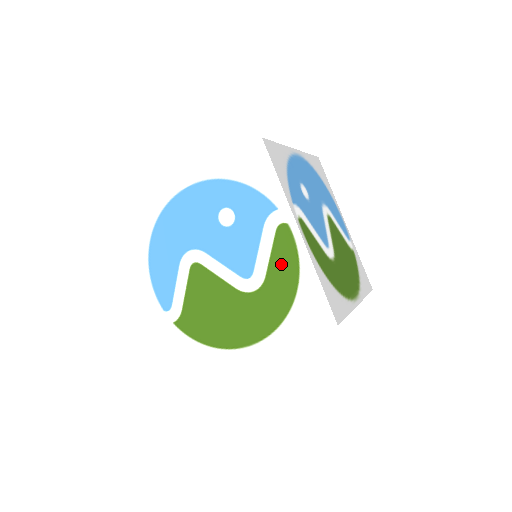
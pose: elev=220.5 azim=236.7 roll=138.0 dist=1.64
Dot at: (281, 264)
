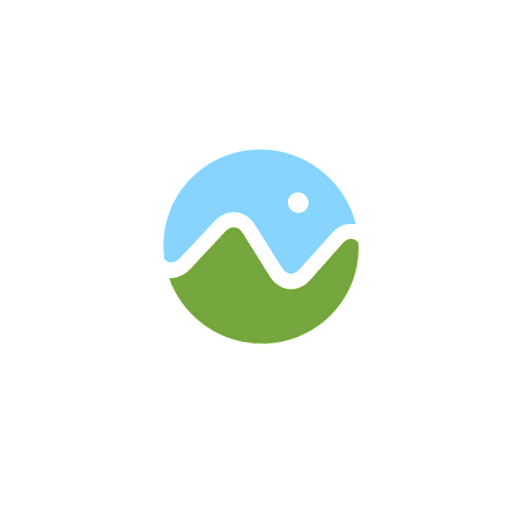
Dot at: (332, 276)
